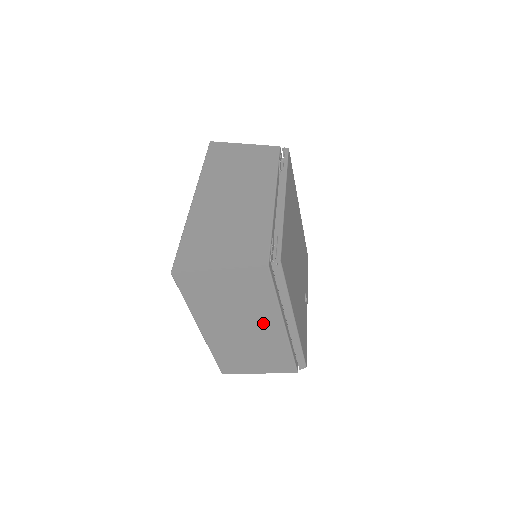
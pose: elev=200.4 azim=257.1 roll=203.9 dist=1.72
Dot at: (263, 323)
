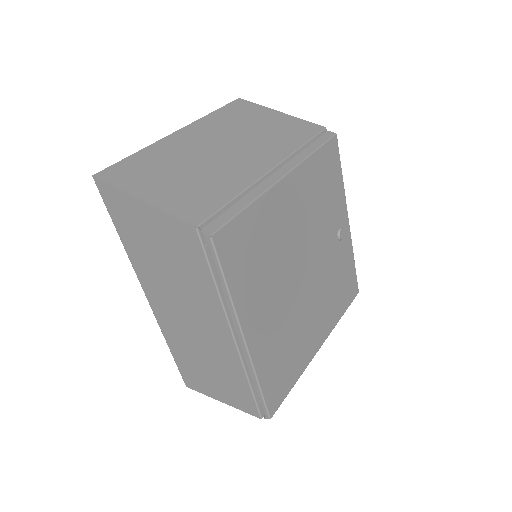
Dot at: occluded
